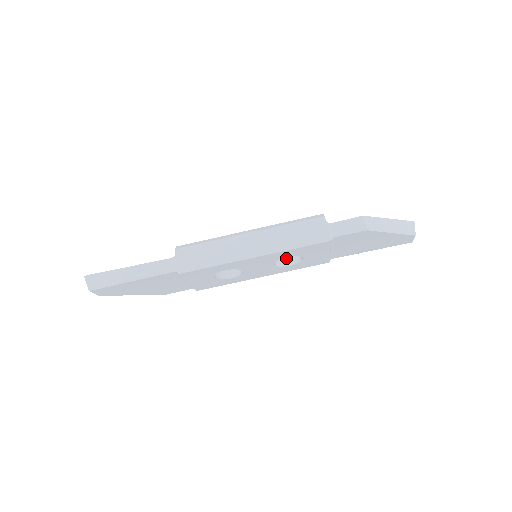
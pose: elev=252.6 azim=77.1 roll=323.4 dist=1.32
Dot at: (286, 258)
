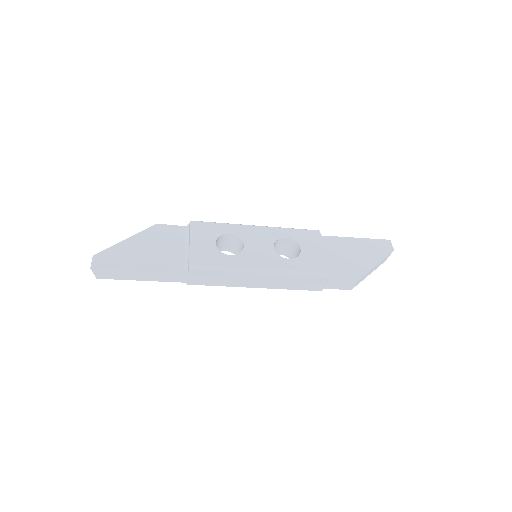
Dot at: (280, 250)
